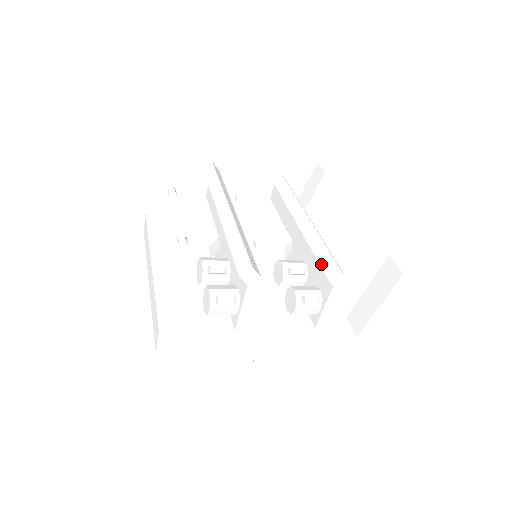
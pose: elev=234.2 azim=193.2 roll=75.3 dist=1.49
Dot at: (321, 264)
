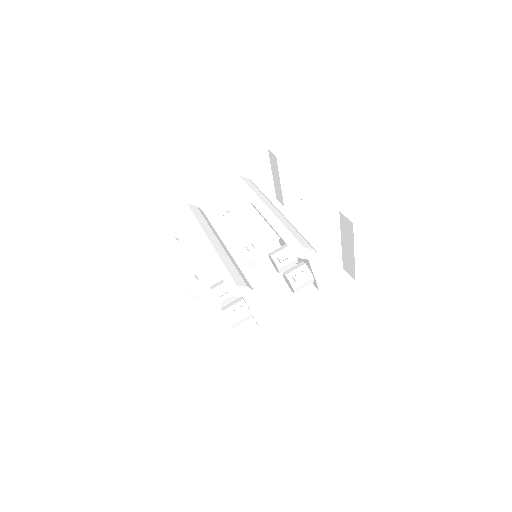
Dot at: (291, 248)
